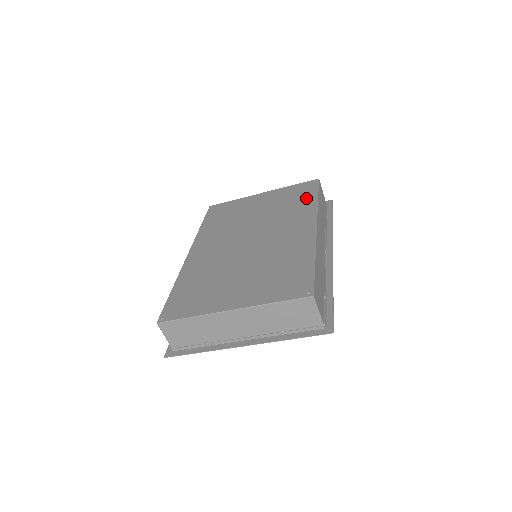
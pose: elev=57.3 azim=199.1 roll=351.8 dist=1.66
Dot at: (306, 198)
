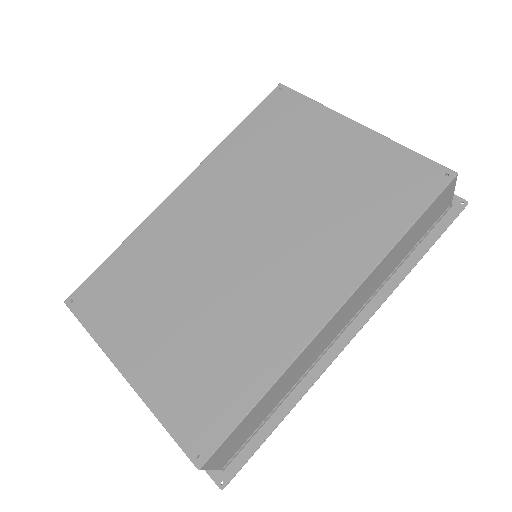
Dot at: (390, 215)
